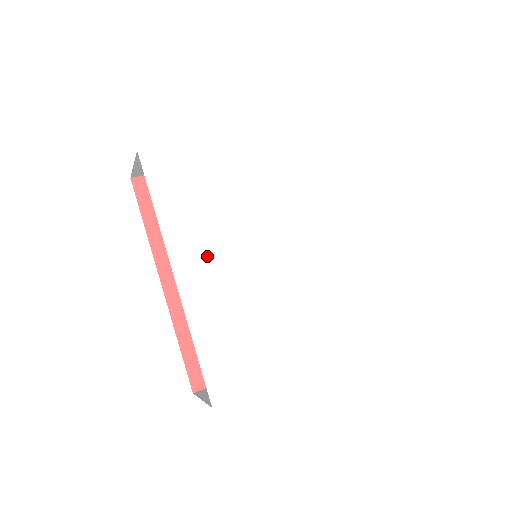
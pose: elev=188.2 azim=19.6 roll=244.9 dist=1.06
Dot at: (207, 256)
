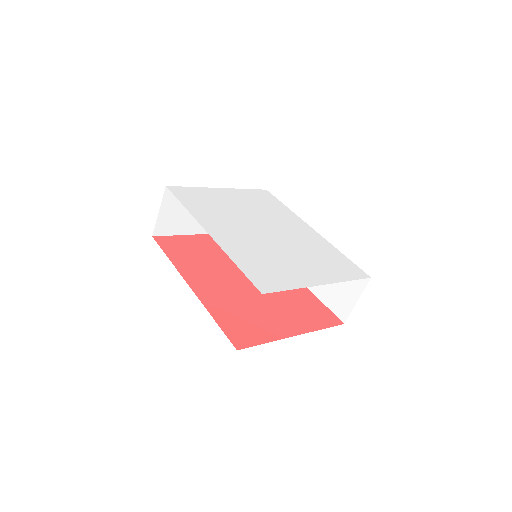
Dot at: (226, 228)
